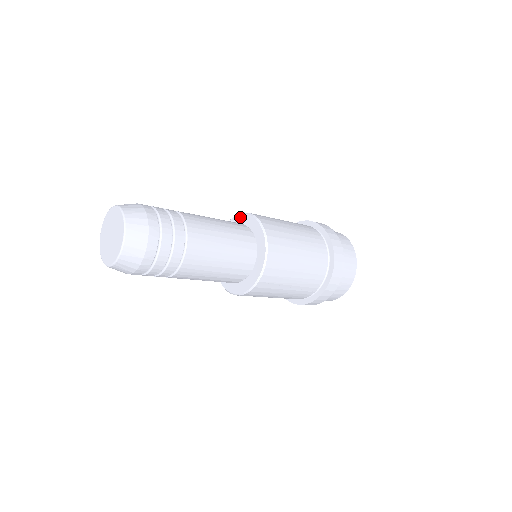
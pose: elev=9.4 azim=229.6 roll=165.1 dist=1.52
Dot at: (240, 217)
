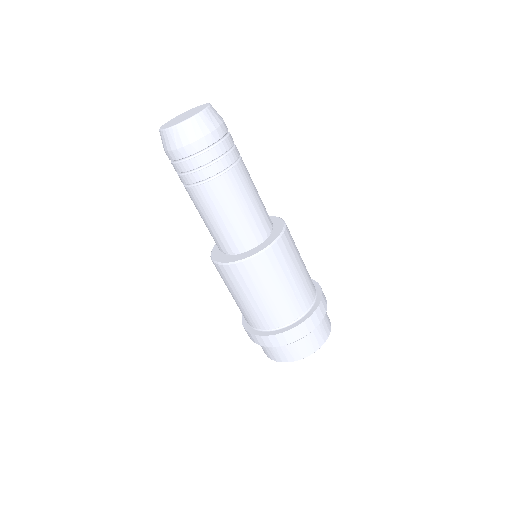
Dot at: occluded
